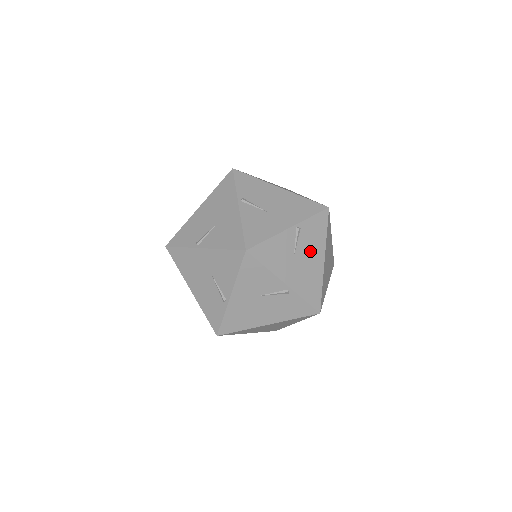
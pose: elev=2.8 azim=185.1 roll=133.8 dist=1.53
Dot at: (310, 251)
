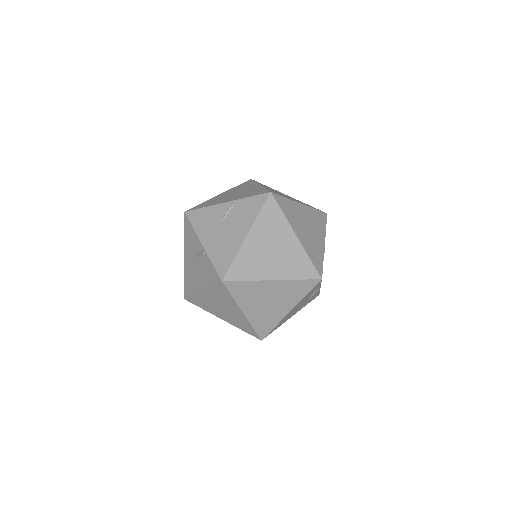
Dot at: (243, 190)
